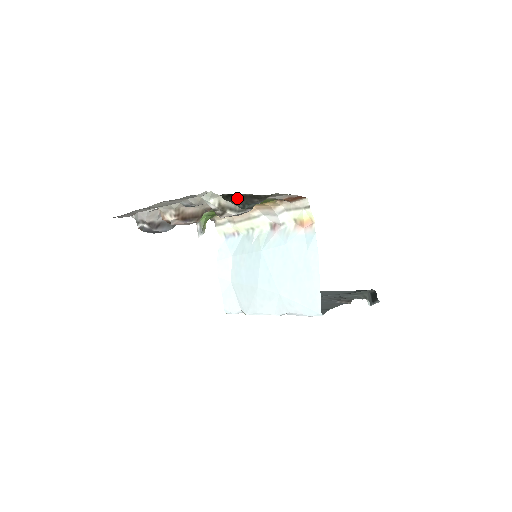
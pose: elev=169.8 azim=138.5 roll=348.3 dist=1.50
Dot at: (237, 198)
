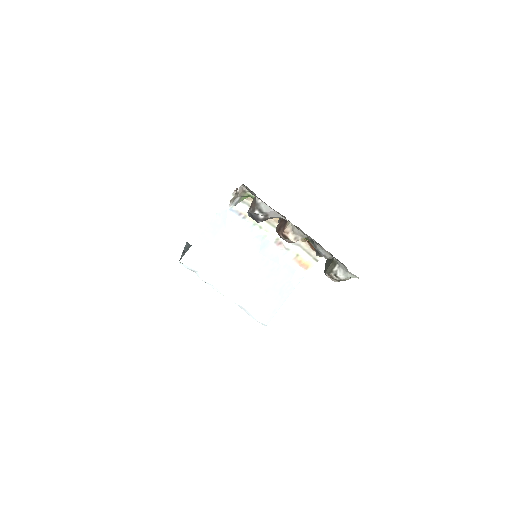
Dot at: occluded
